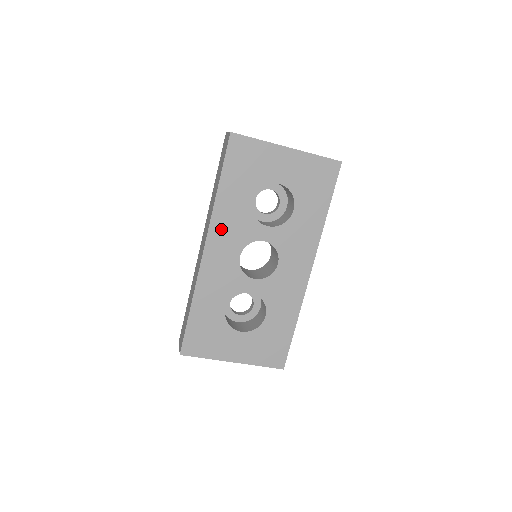
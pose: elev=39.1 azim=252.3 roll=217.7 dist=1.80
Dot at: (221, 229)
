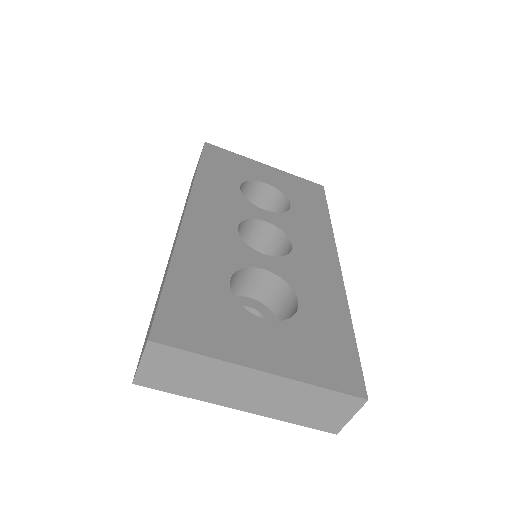
Dot at: (206, 199)
